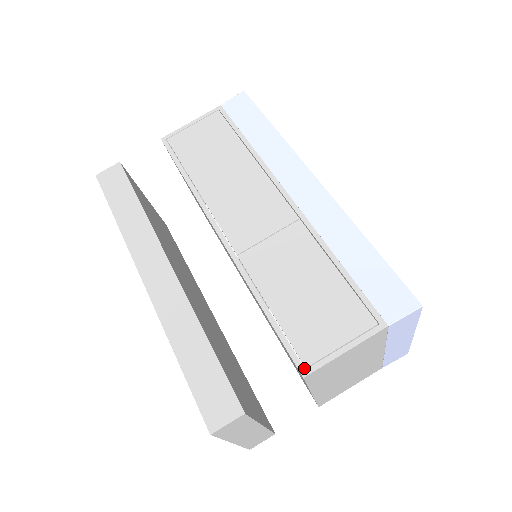
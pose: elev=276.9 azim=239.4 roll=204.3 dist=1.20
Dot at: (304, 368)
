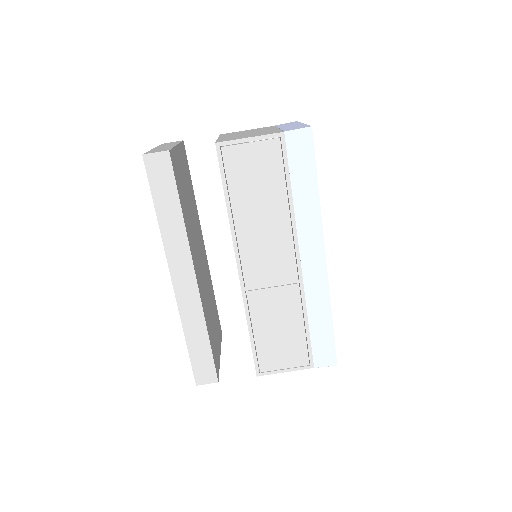
Dot at: (259, 372)
